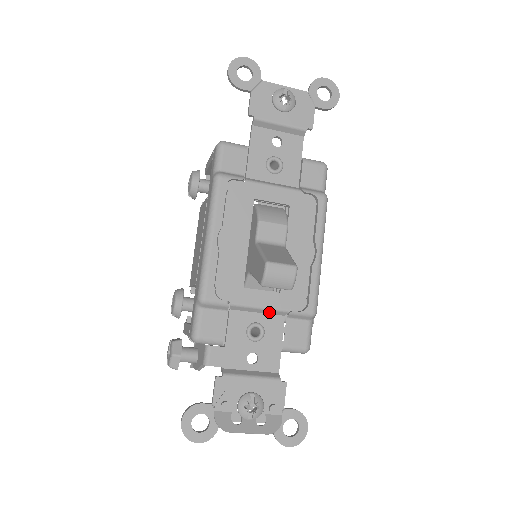
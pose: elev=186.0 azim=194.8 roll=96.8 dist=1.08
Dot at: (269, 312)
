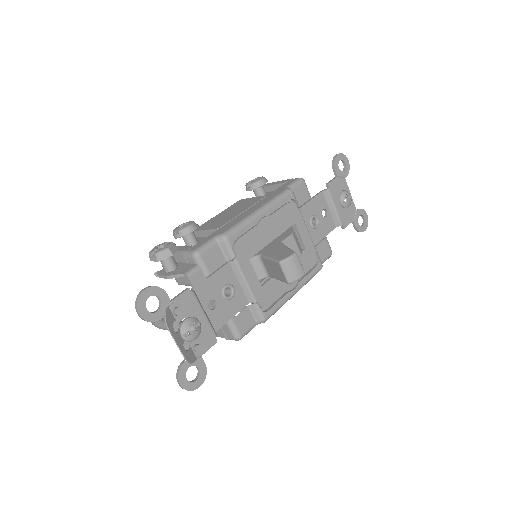
Dot at: (245, 290)
